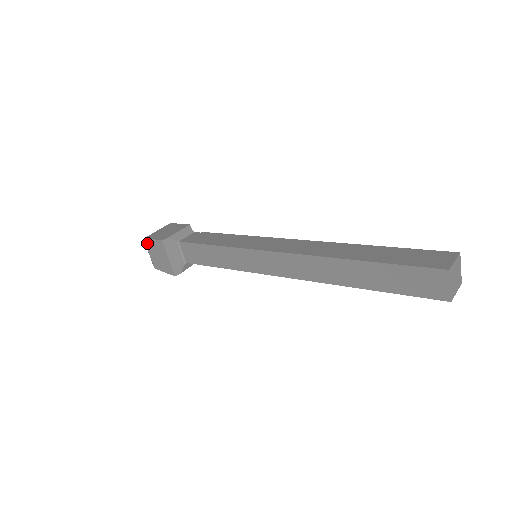
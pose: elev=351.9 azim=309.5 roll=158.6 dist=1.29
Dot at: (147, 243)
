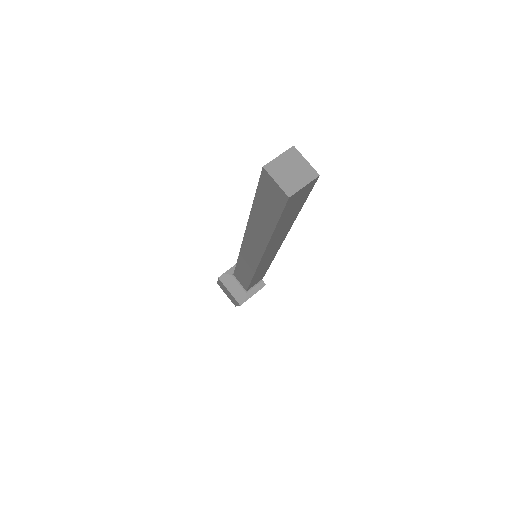
Dot at: (220, 286)
